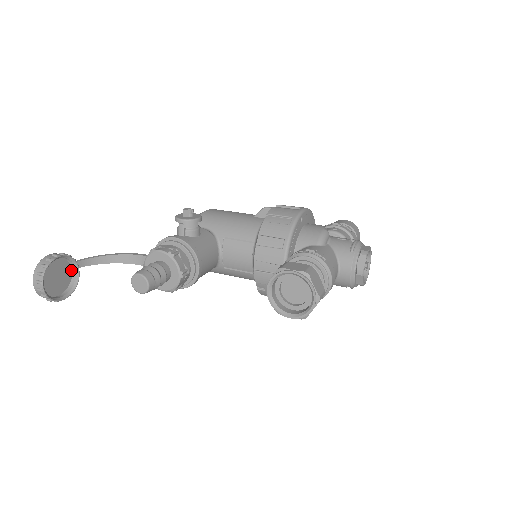
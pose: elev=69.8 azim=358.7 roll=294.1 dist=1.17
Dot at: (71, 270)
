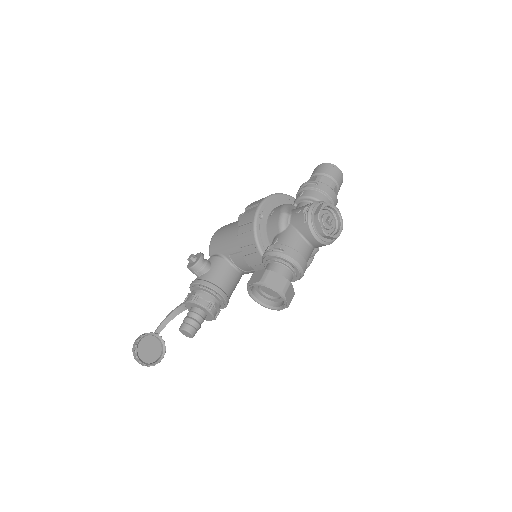
Dot at: (156, 338)
